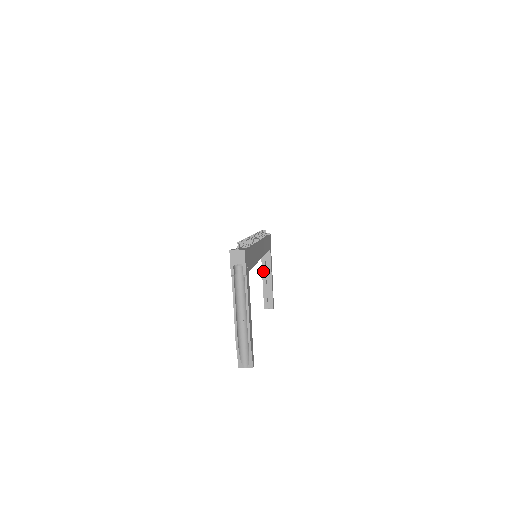
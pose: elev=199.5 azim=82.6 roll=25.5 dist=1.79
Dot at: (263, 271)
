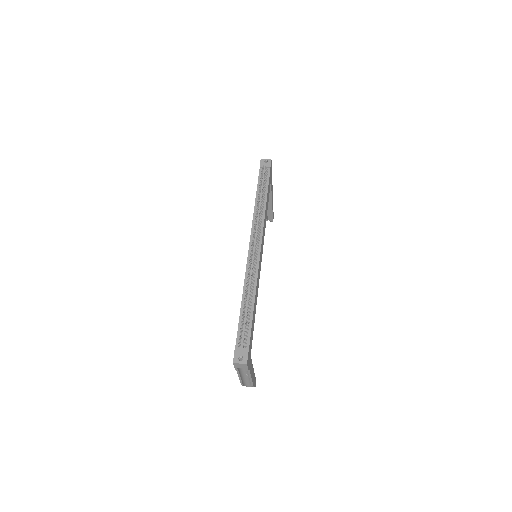
Dot at: occluded
